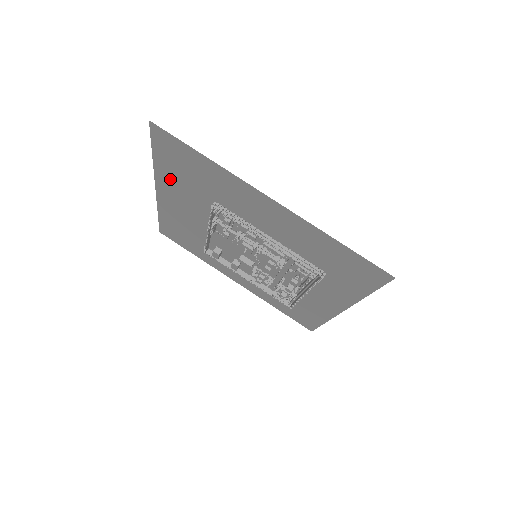
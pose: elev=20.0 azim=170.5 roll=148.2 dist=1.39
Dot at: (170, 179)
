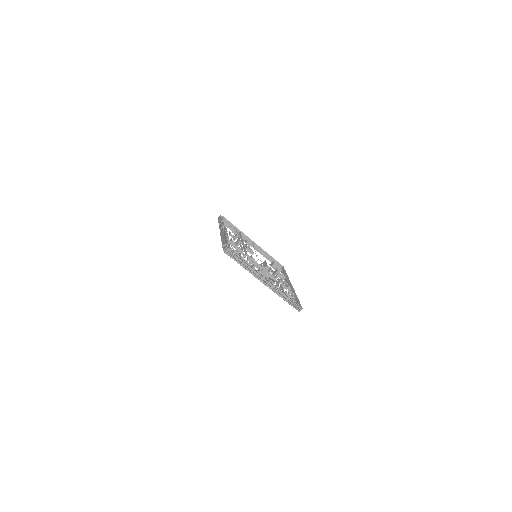
Dot at: occluded
